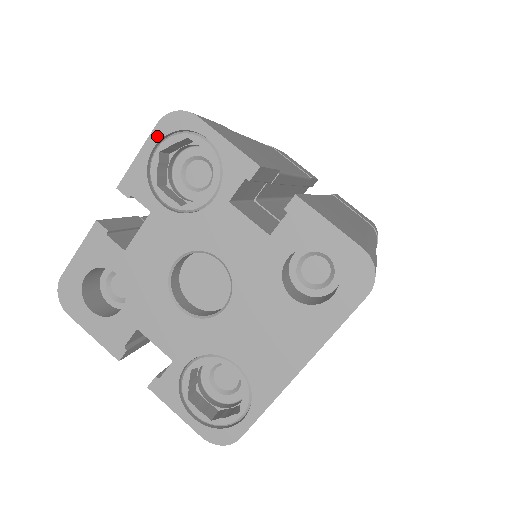
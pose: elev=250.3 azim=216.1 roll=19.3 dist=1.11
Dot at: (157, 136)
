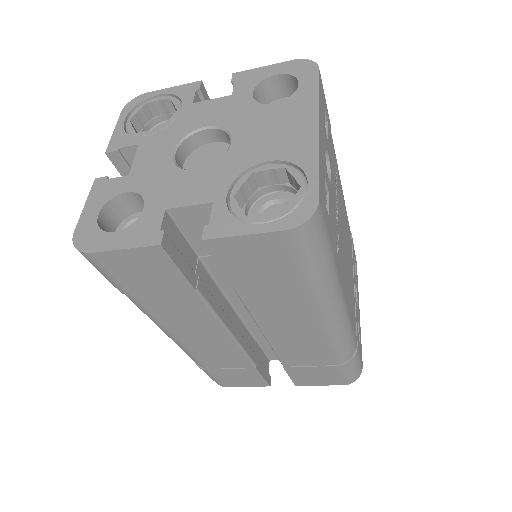
Dot at: (124, 115)
